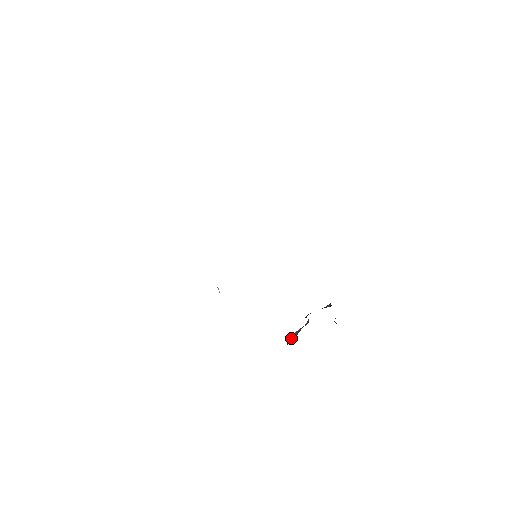
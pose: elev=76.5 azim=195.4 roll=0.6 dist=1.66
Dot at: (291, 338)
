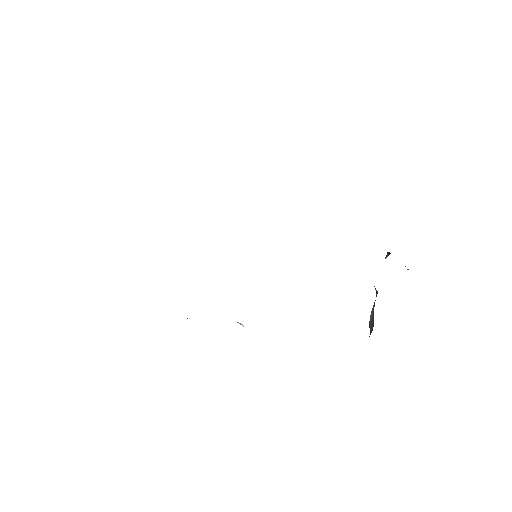
Dot at: (370, 324)
